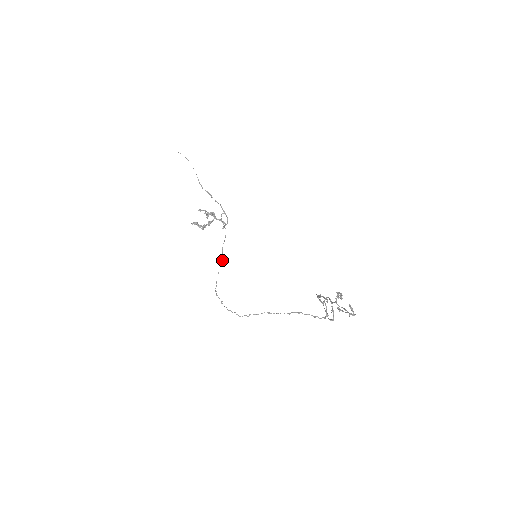
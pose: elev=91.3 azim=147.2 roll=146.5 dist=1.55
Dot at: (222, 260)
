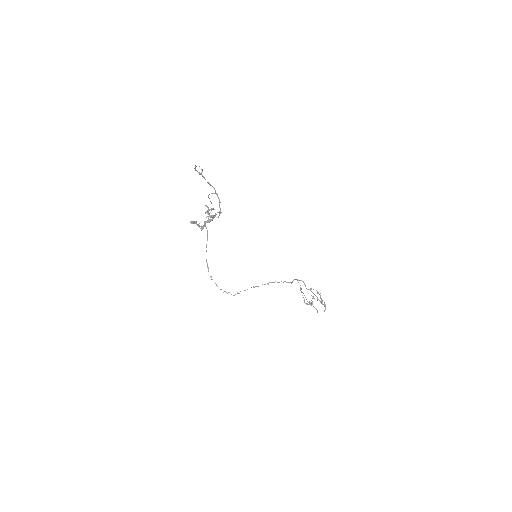
Dot at: occluded
